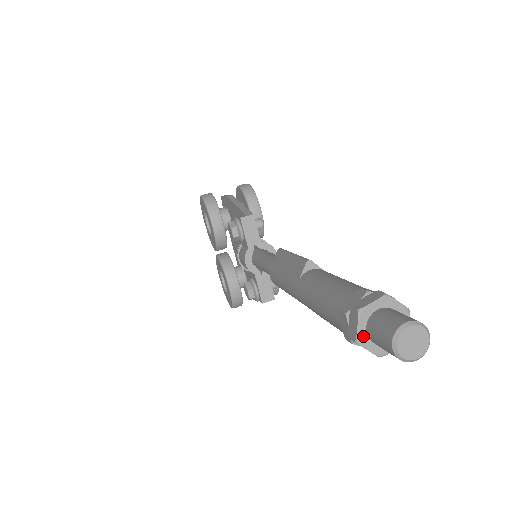
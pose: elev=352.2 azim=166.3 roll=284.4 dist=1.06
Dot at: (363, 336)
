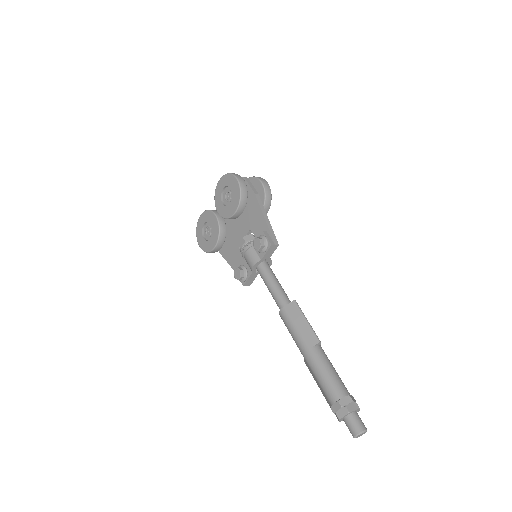
Dot at: (343, 418)
